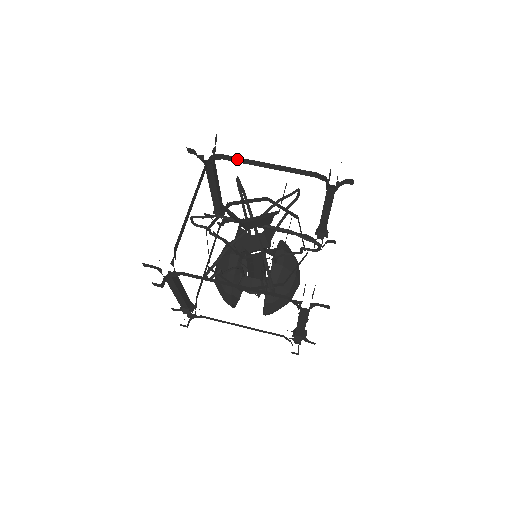
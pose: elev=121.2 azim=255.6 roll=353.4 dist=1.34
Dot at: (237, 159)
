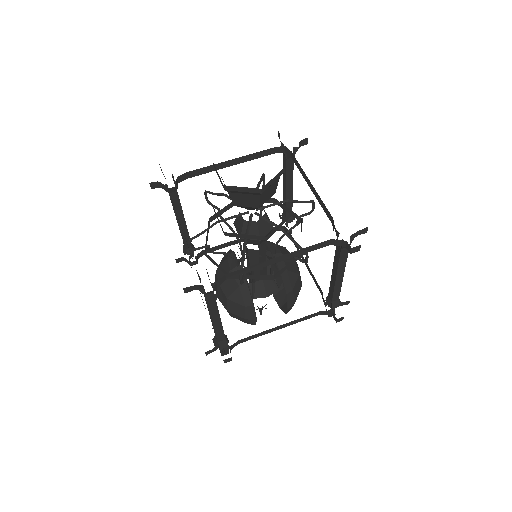
Dot at: (201, 171)
